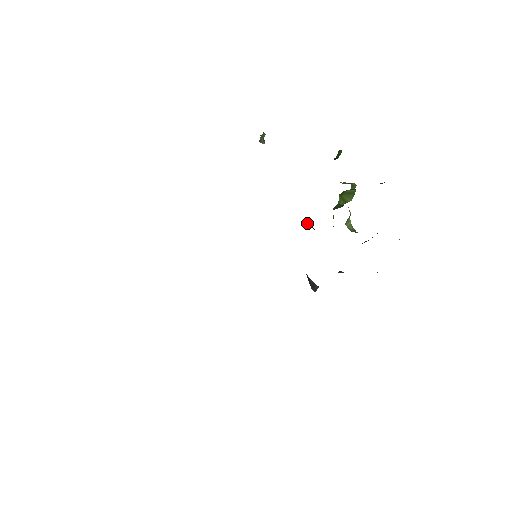
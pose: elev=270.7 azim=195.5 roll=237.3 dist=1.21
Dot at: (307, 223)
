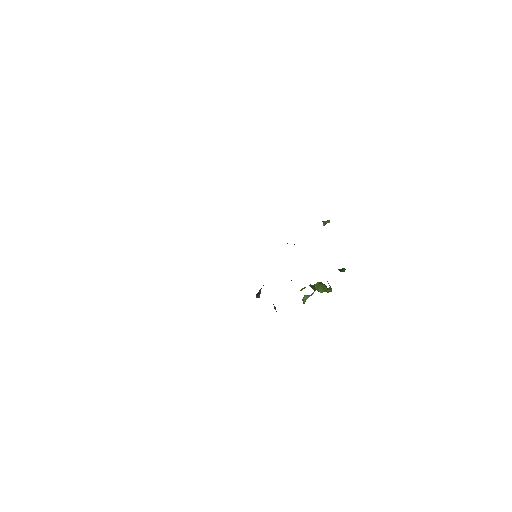
Dot at: occluded
